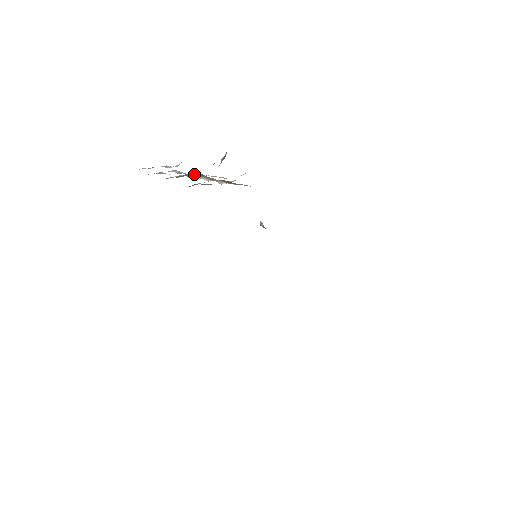
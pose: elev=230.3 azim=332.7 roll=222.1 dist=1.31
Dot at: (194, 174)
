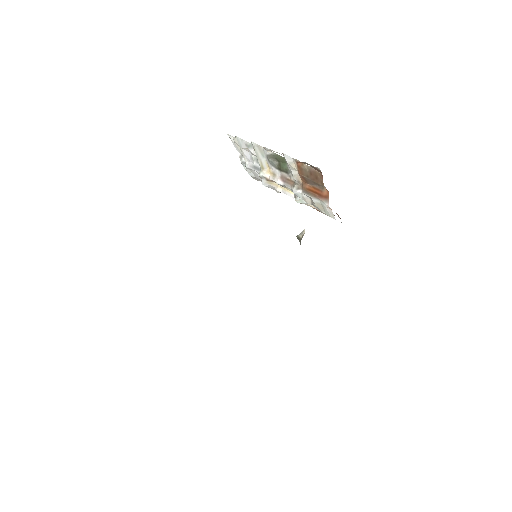
Dot at: (282, 166)
